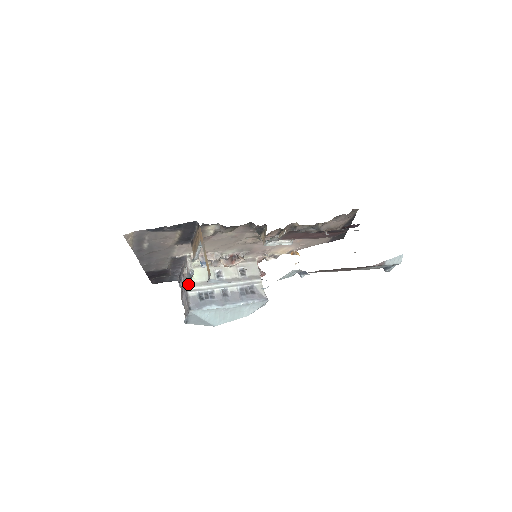
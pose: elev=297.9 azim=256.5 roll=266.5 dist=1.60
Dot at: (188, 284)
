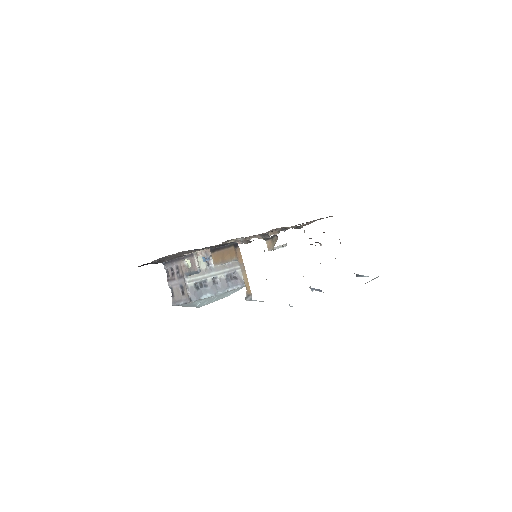
Dot at: (187, 276)
